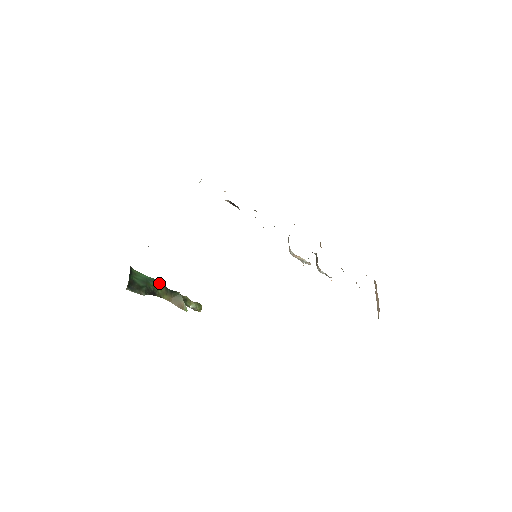
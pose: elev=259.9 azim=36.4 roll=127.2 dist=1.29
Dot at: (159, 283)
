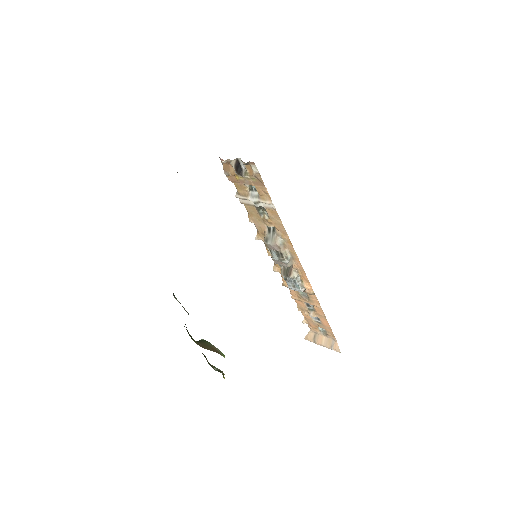
Dot at: occluded
